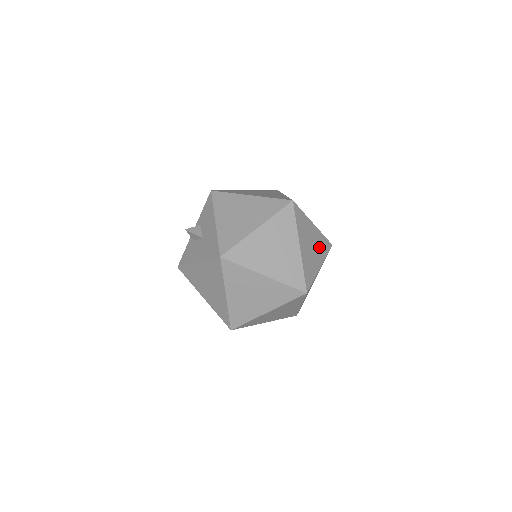
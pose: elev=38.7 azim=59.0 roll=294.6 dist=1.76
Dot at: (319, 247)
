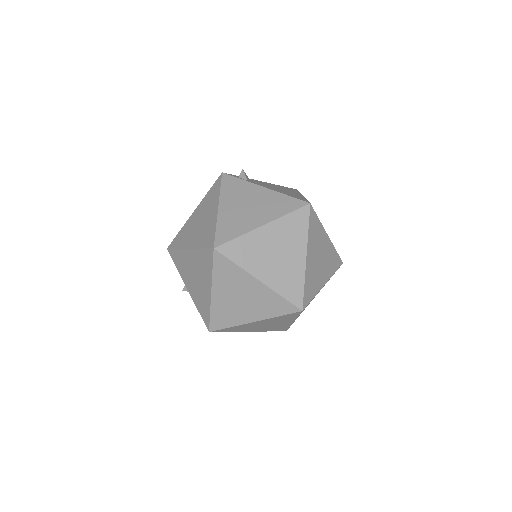
Dot at: (289, 238)
